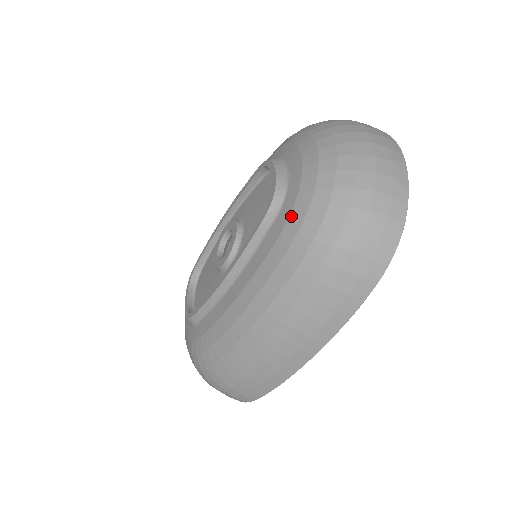
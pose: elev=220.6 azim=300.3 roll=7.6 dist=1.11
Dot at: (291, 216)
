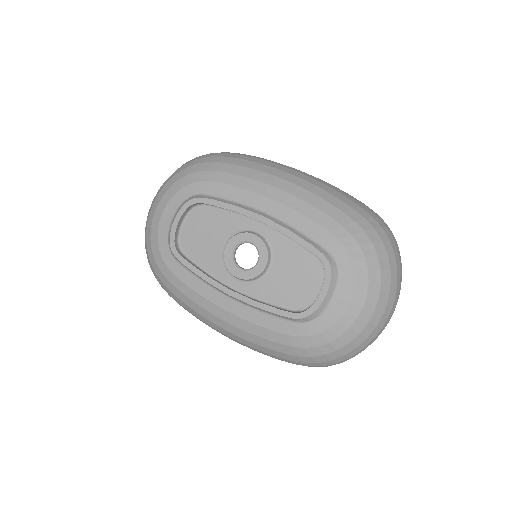
Dot at: (303, 338)
